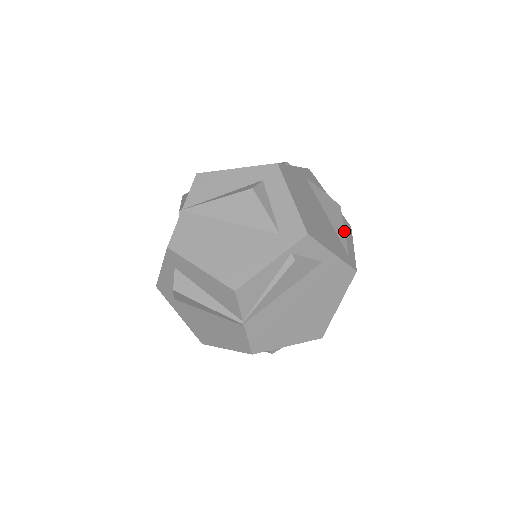
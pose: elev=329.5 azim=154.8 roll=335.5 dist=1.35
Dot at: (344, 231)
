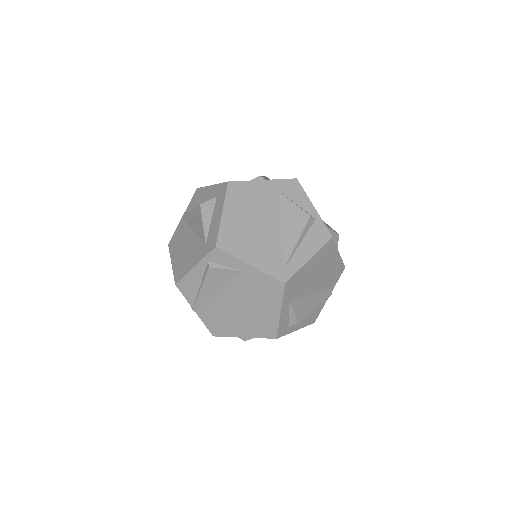
Dot at: (296, 243)
